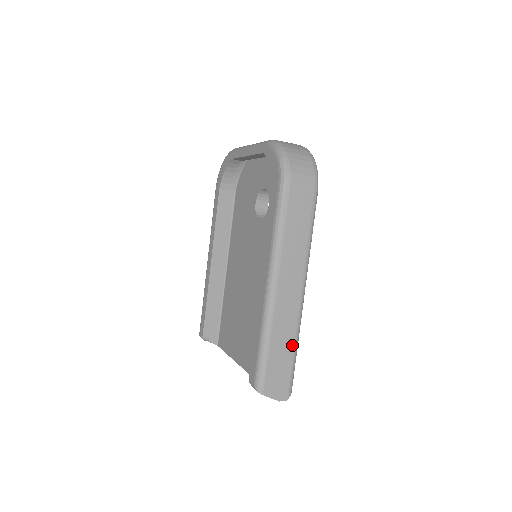
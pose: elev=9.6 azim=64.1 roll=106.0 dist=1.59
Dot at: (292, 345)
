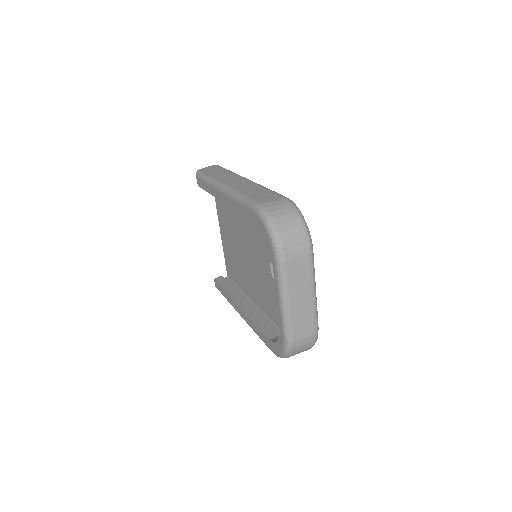
Dot at: occluded
